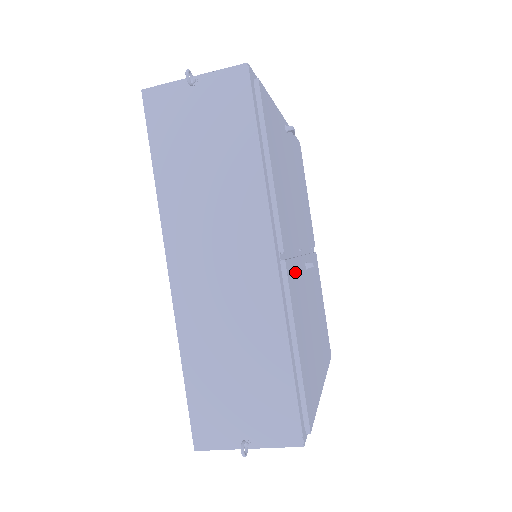
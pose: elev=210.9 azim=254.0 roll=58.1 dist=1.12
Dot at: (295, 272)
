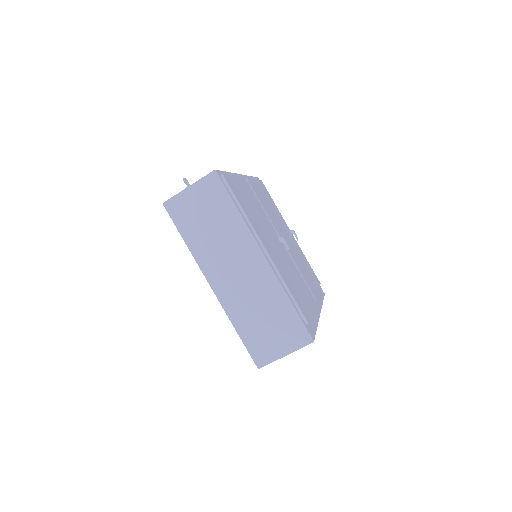
Dot at: (256, 199)
